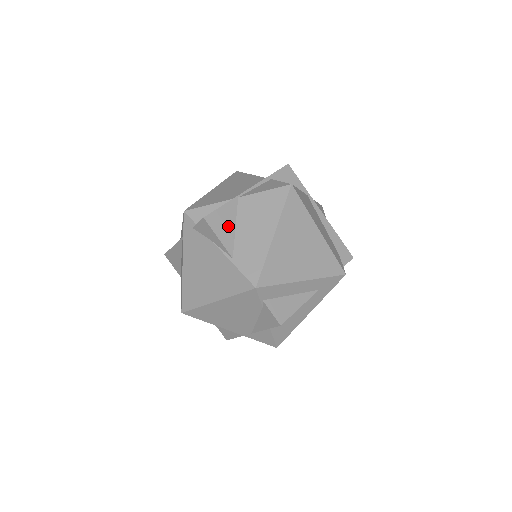
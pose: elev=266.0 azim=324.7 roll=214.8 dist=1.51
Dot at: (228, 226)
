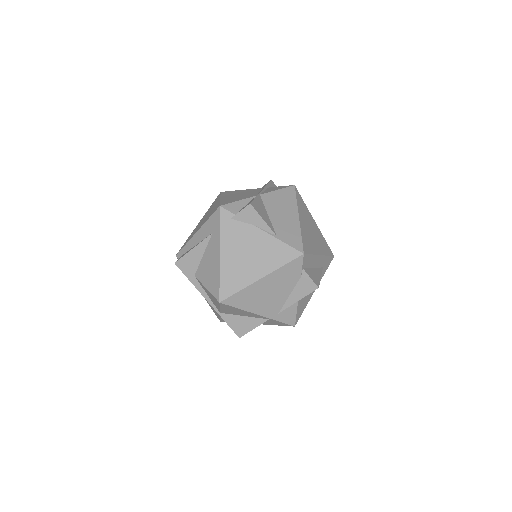
Dot at: (264, 213)
